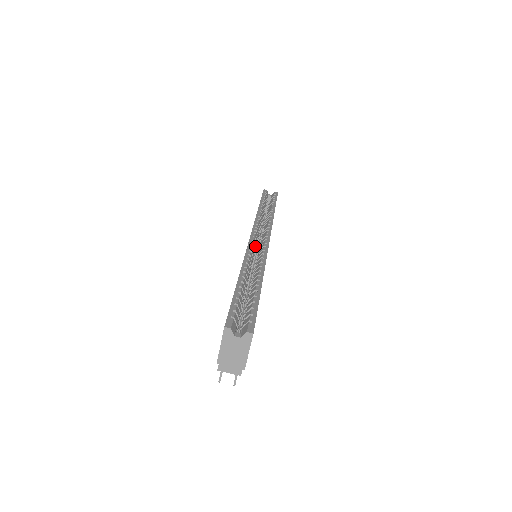
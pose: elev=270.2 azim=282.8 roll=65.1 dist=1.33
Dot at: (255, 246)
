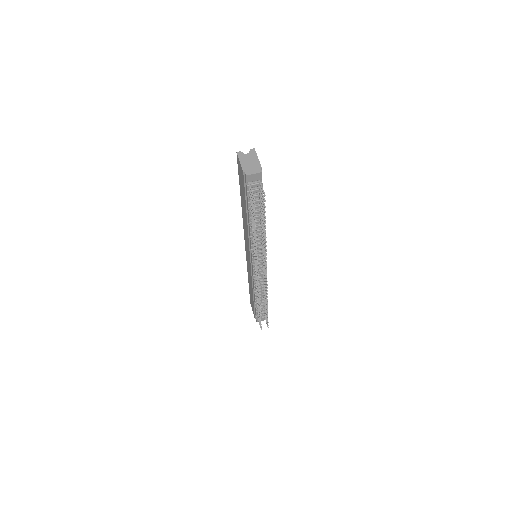
Dot at: occluded
